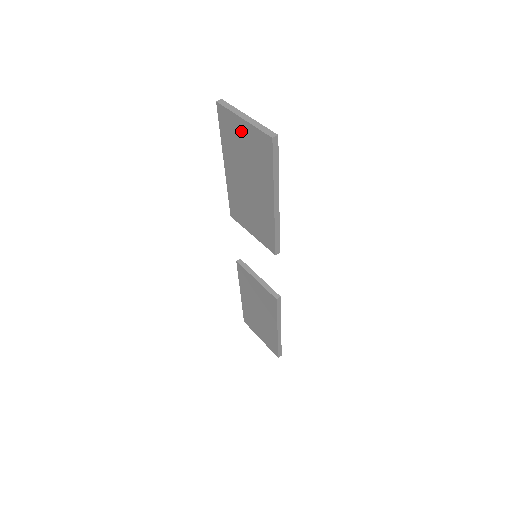
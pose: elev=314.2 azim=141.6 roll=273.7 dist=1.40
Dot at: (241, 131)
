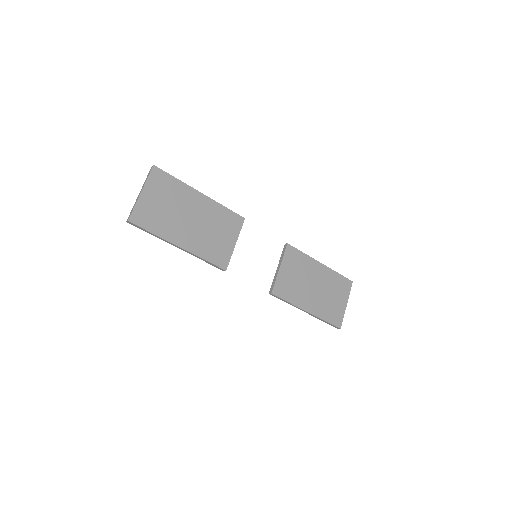
Dot at: (151, 196)
